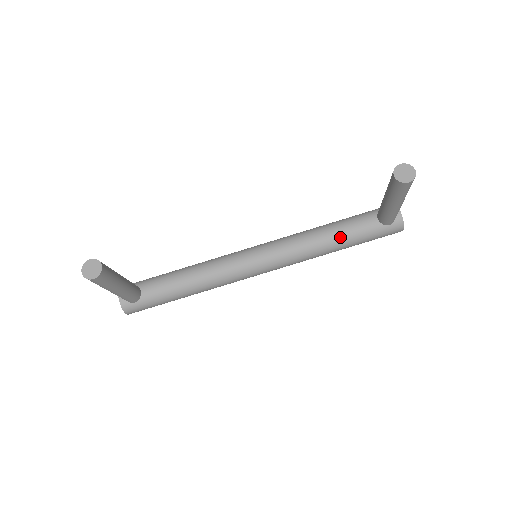
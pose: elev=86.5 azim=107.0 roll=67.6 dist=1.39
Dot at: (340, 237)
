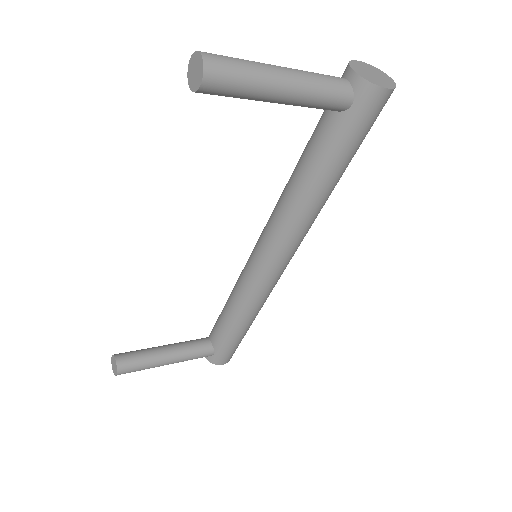
Dot at: (309, 173)
